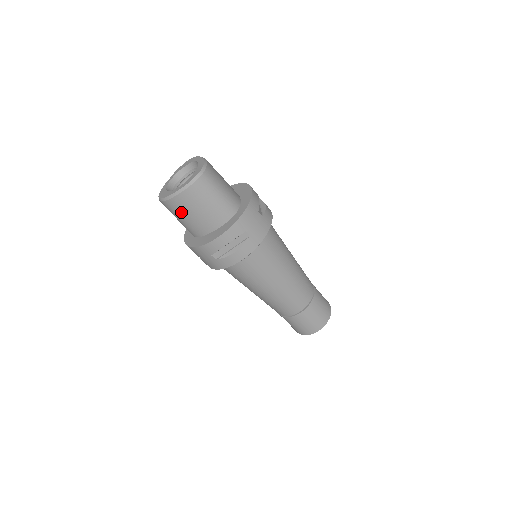
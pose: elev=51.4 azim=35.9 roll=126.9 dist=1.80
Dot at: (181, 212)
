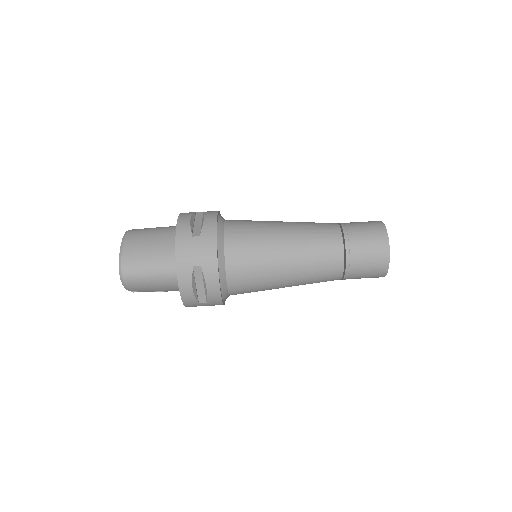
Dot at: (141, 253)
